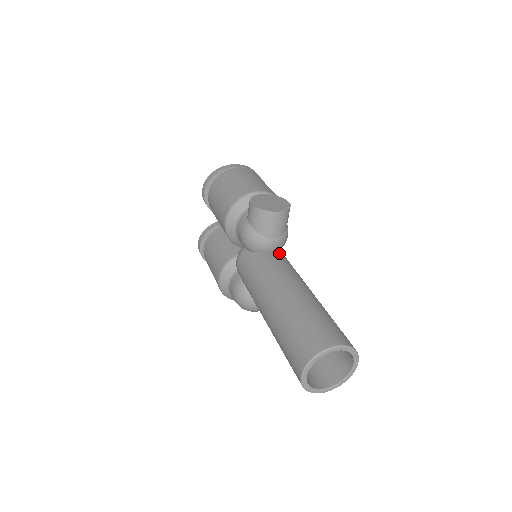
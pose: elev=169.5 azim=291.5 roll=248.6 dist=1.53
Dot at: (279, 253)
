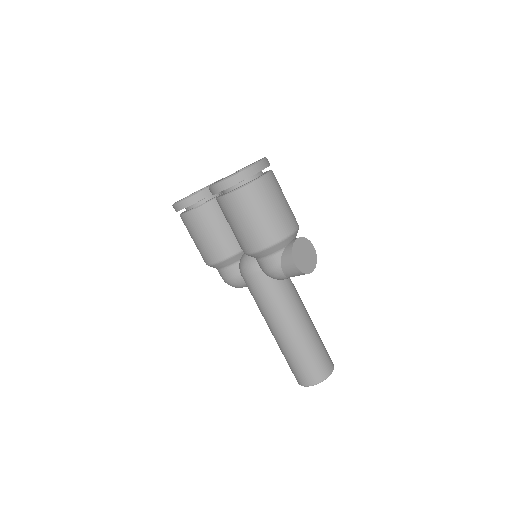
Dot at: occluded
